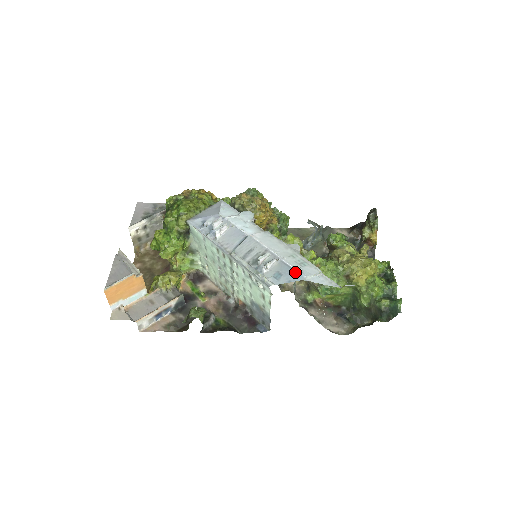
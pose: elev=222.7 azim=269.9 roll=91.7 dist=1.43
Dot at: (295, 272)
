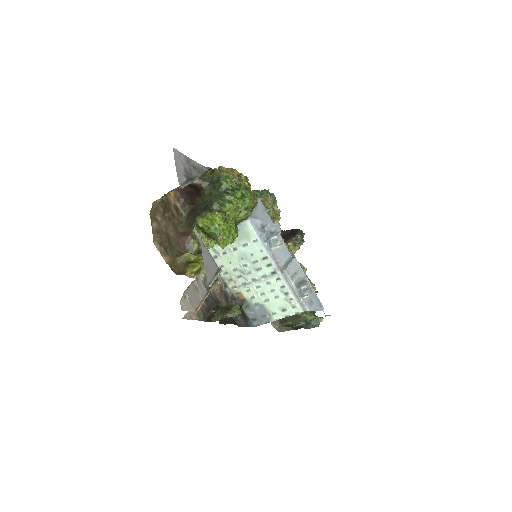
Dot at: (320, 303)
